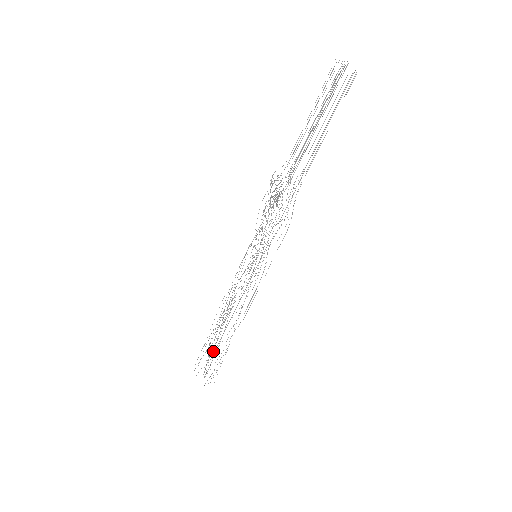
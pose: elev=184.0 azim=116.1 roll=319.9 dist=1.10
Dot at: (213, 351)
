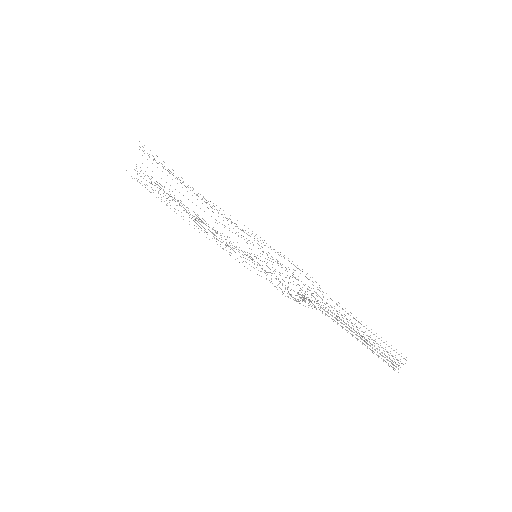
Dot at: occluded
